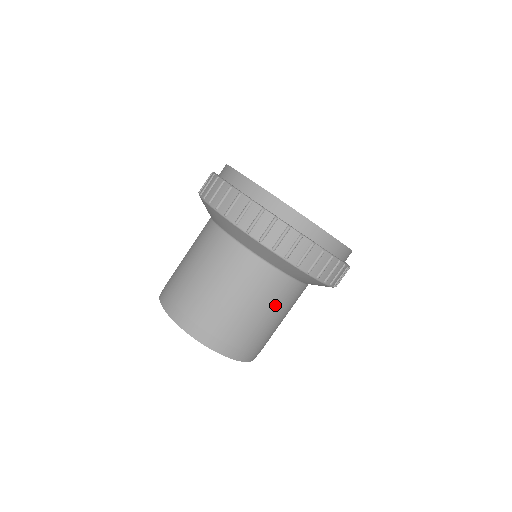
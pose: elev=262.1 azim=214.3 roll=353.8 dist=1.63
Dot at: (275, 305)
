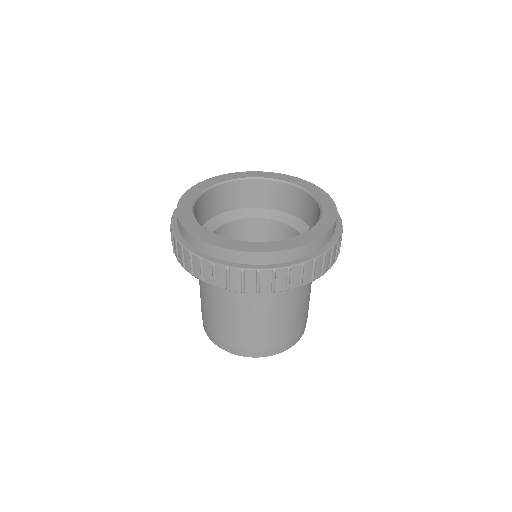
Dot at: (257, 312)
